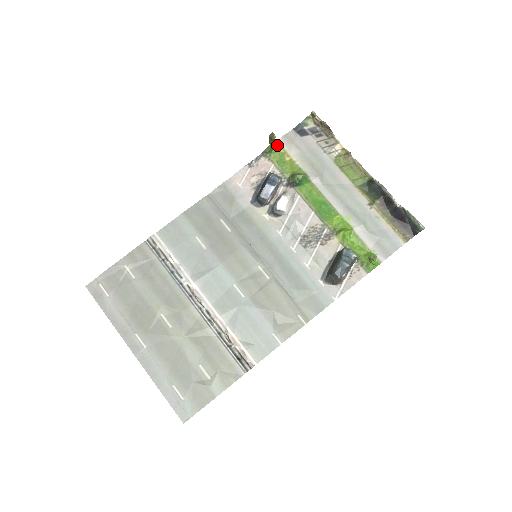
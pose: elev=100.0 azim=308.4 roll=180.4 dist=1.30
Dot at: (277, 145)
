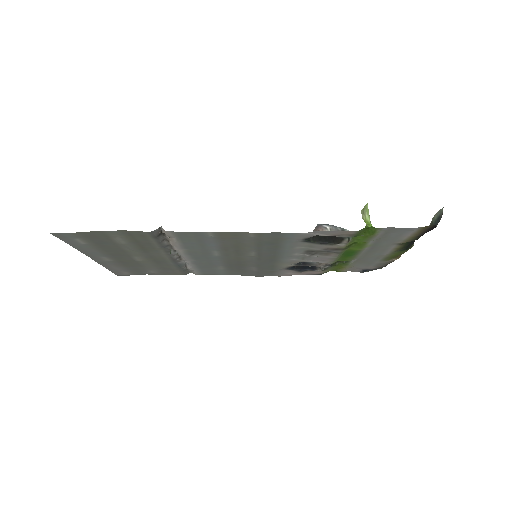
Dot at: (339, 271)
